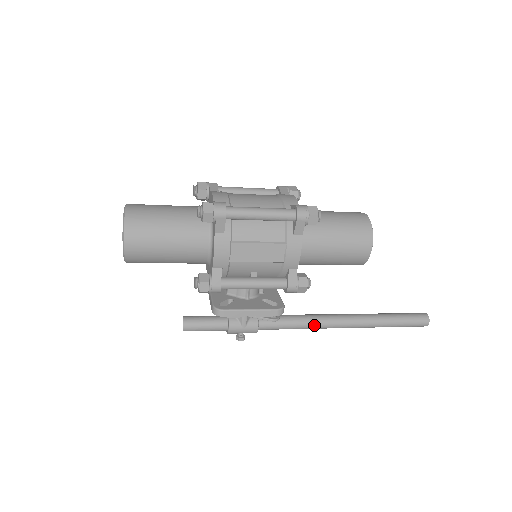
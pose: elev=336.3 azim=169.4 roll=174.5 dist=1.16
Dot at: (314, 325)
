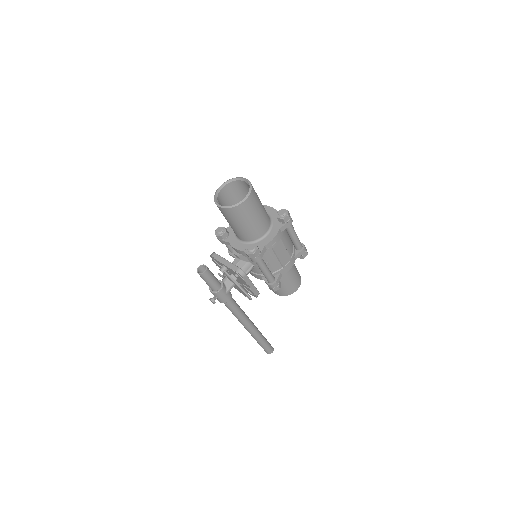
Dot at: (244, 318)
